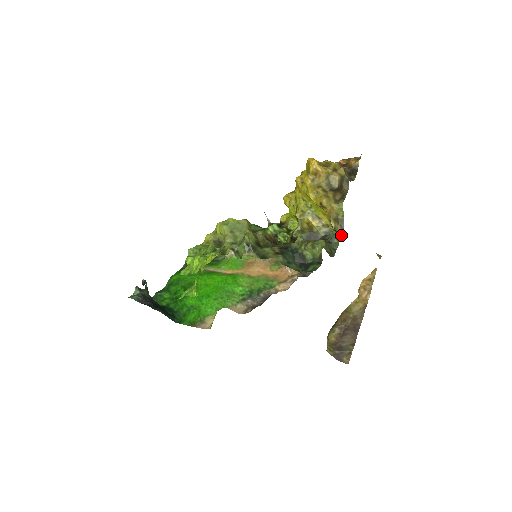
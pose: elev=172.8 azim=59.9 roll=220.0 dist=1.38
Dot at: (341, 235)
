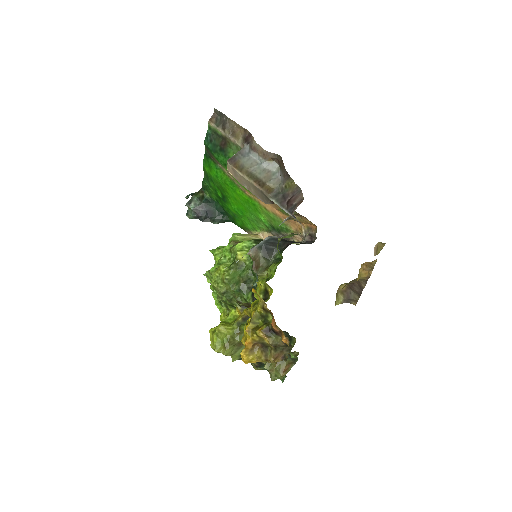
Dot at: occluded
